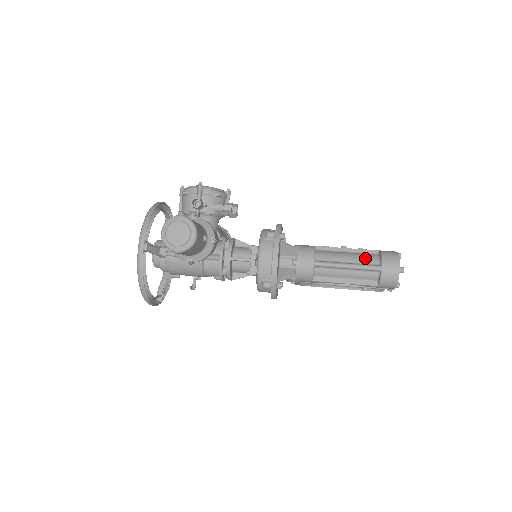
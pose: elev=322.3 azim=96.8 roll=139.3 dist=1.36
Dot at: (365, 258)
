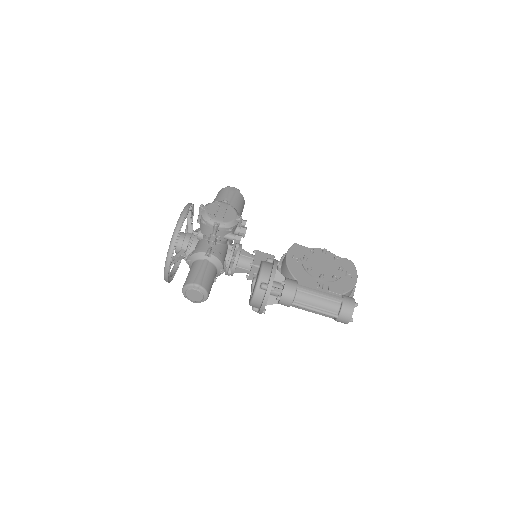
Dot at: (329, 307)
